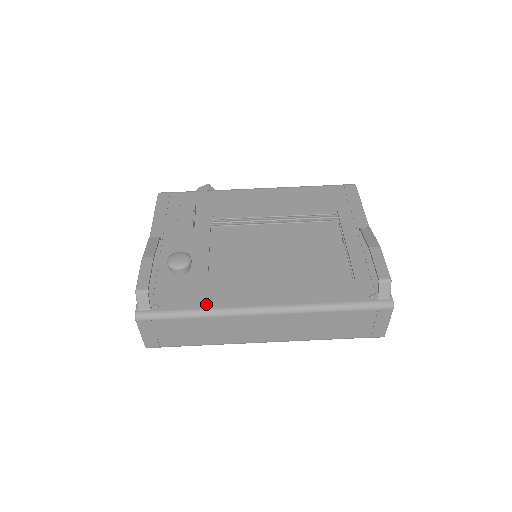
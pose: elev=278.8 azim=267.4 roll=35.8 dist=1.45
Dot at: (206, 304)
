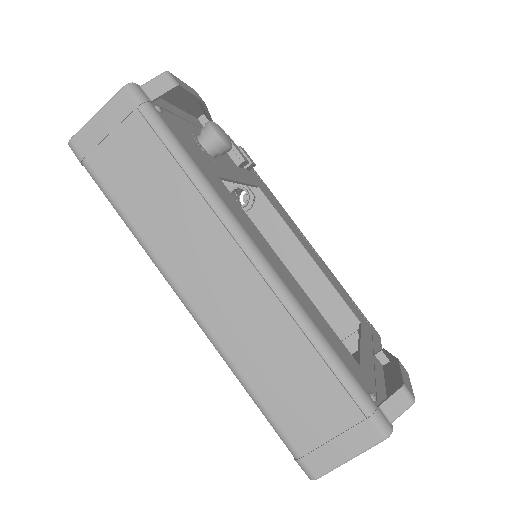
Dot at: (206, 173)
